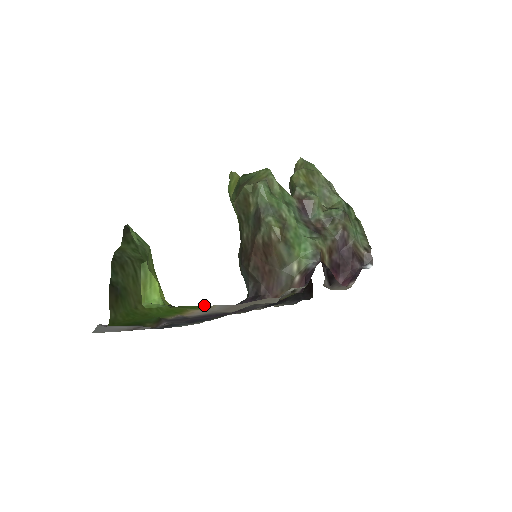
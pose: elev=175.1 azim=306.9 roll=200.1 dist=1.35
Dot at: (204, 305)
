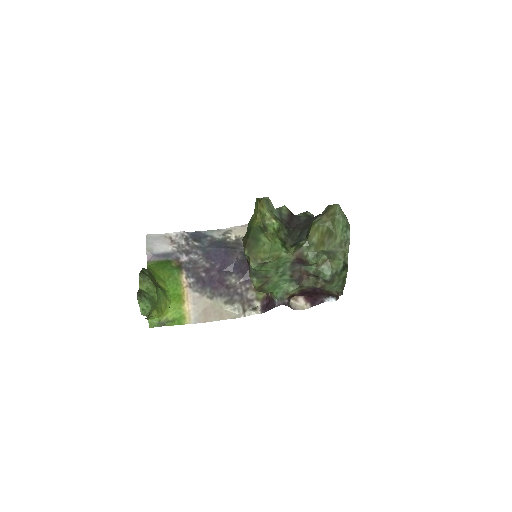
Dot at: (183, 324)
